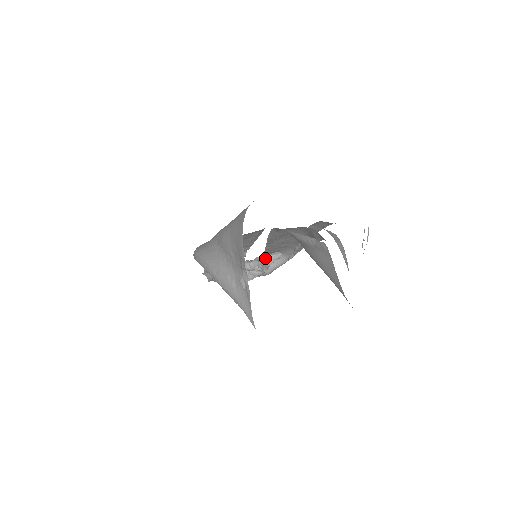
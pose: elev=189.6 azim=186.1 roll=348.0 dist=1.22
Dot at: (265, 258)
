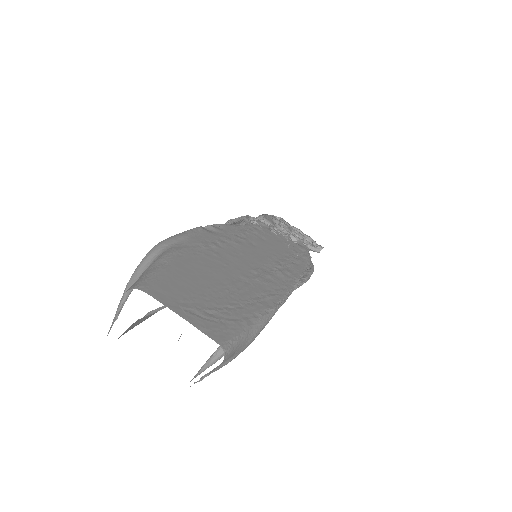
Dot at: occluded
